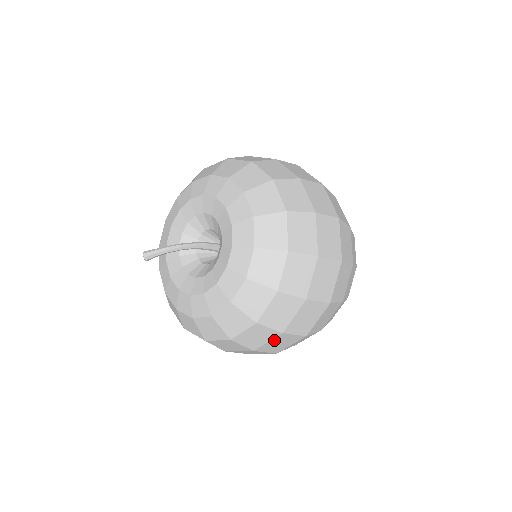
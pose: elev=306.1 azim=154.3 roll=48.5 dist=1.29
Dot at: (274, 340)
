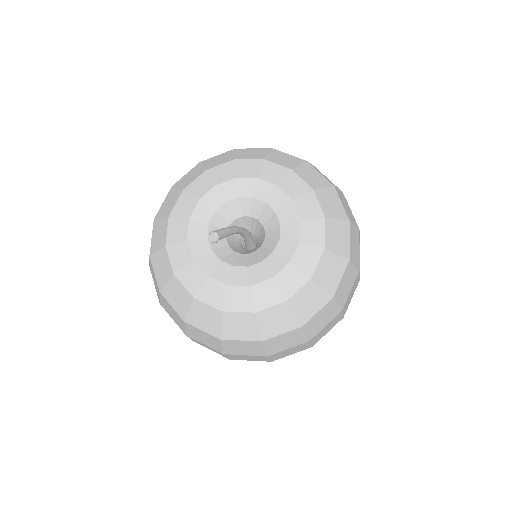
Dot at: (330, 322)
